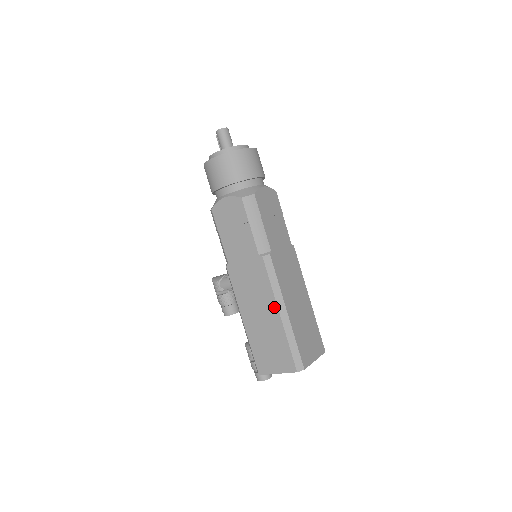
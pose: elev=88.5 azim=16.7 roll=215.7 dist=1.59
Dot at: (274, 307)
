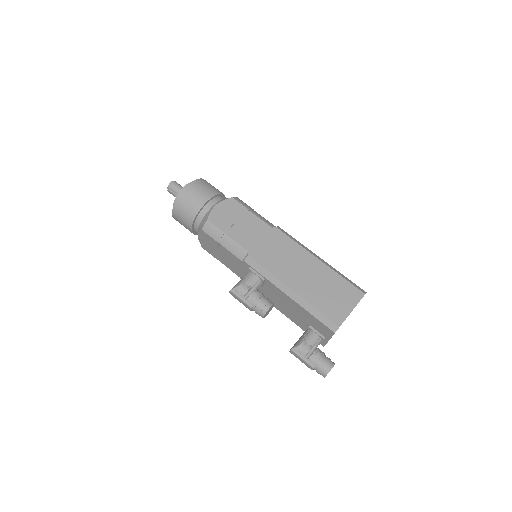
Dot at: (311, 257)
